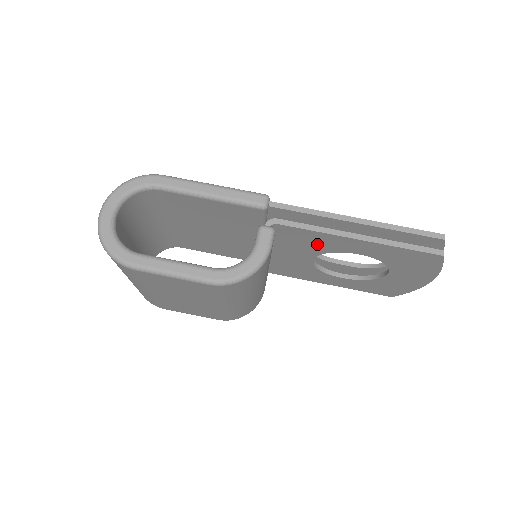
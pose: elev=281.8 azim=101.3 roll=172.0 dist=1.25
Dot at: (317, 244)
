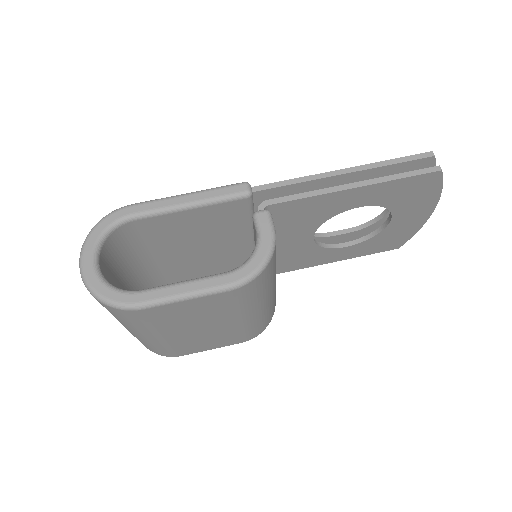
Dot at: (314, 213)
